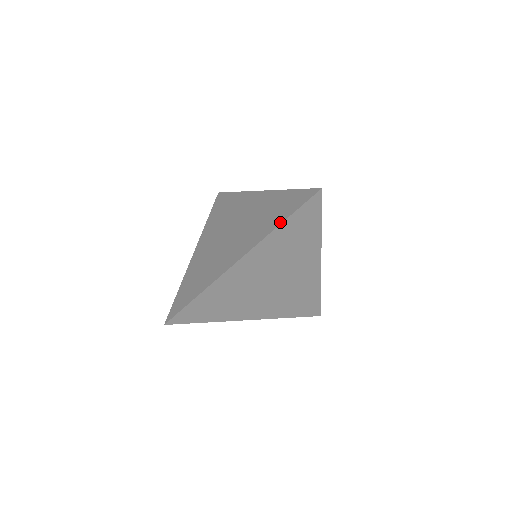
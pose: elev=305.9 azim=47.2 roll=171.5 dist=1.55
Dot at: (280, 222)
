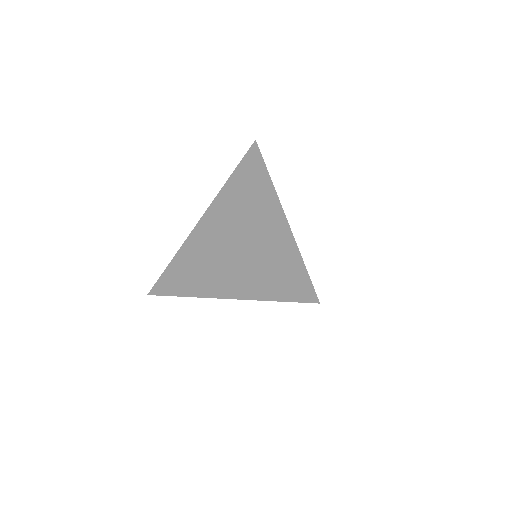
Dot at: (270, 298)
